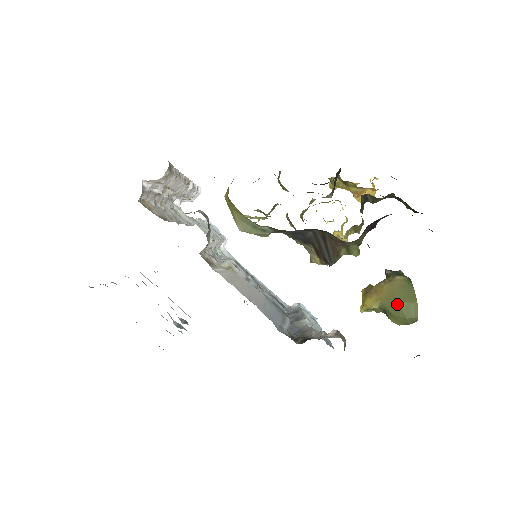
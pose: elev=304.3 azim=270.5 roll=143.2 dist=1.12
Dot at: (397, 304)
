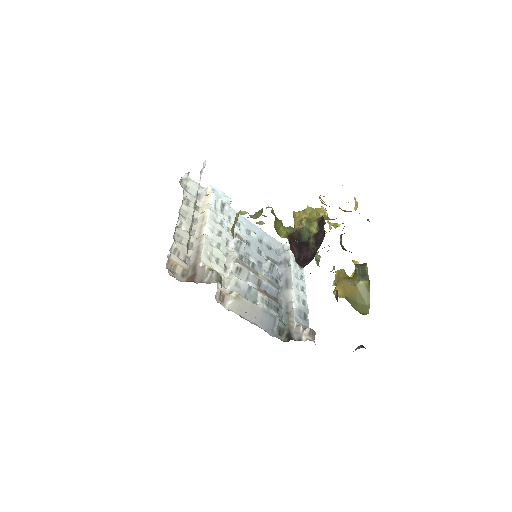
Dot at: (356, 303)
